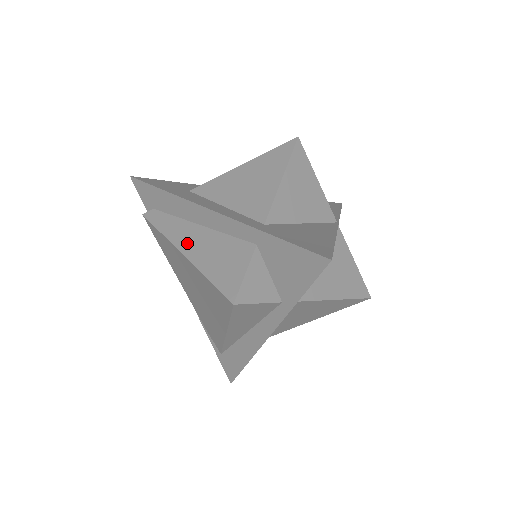
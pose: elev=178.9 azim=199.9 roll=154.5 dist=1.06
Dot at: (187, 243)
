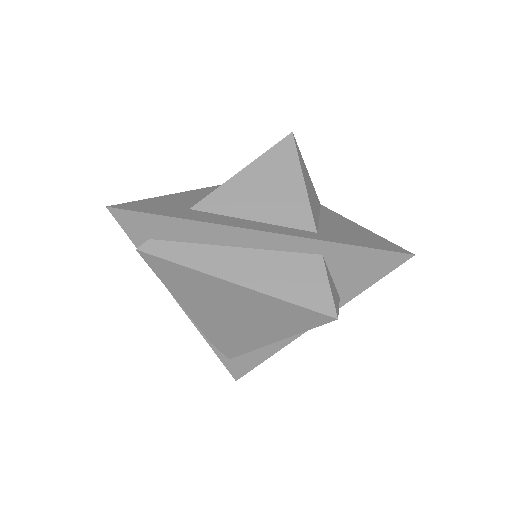
Dot at: (235, 271)
